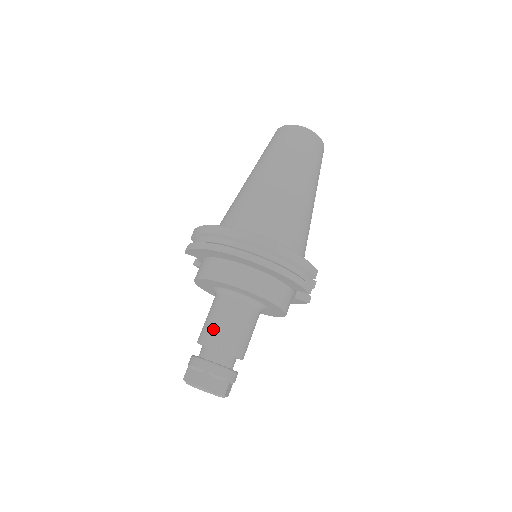
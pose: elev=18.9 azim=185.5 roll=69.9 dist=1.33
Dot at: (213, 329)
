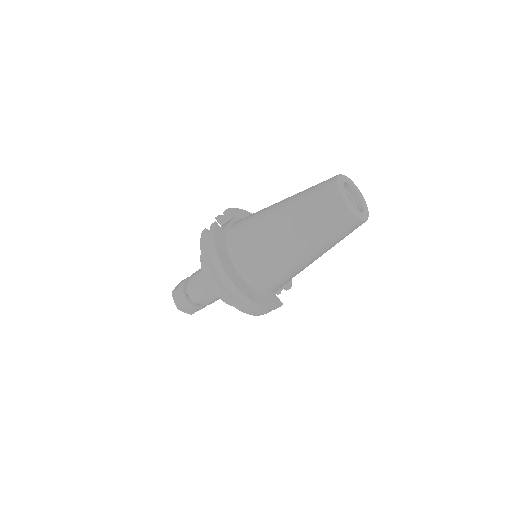
Dot at: (198, 288)
